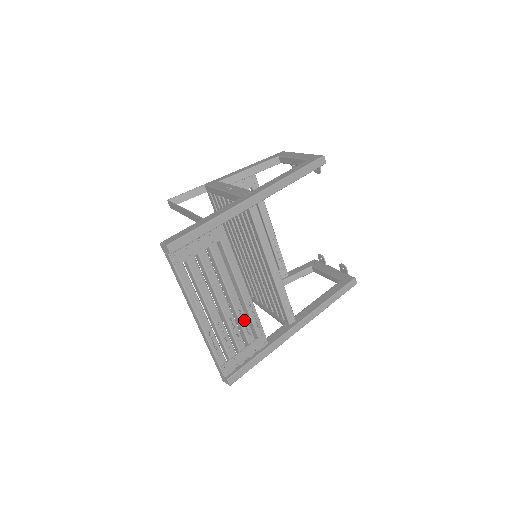
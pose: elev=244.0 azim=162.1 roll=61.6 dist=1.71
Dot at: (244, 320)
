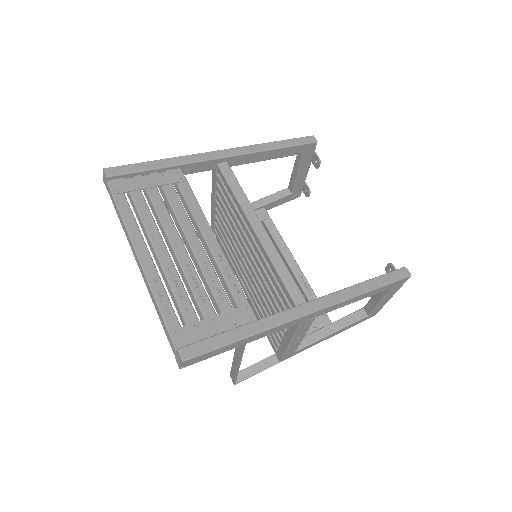
Dot at: (213, 278)
